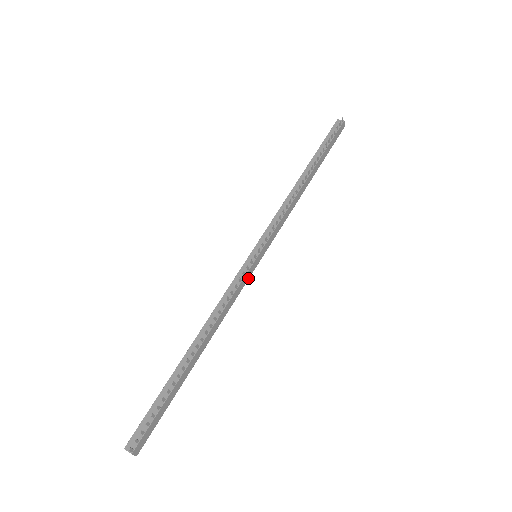
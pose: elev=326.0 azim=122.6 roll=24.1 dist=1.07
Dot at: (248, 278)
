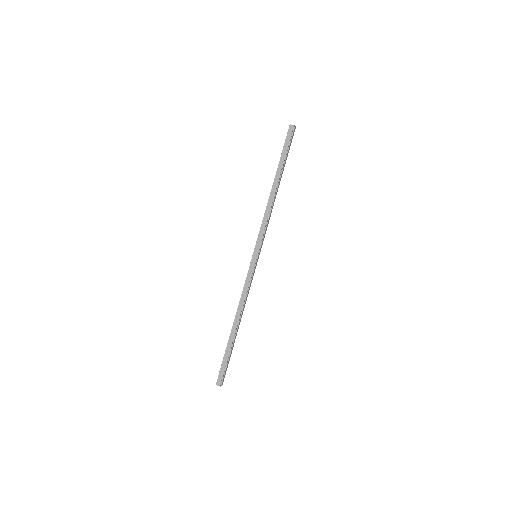
Dot at: (254, 272)
